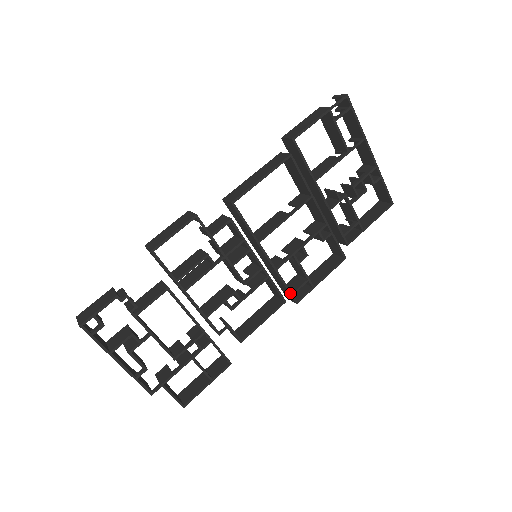
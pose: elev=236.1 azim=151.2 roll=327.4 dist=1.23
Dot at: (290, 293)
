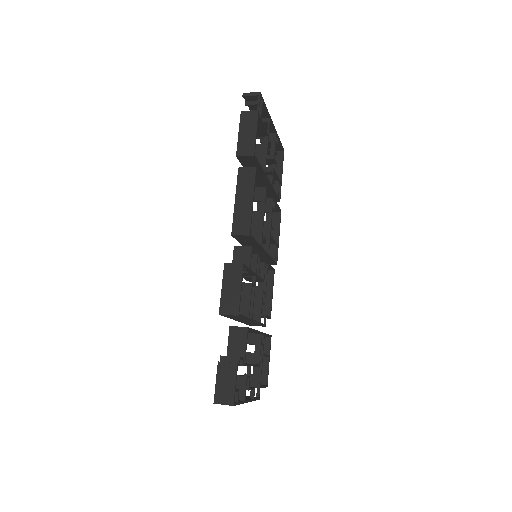
Dot at: (274, 262)
